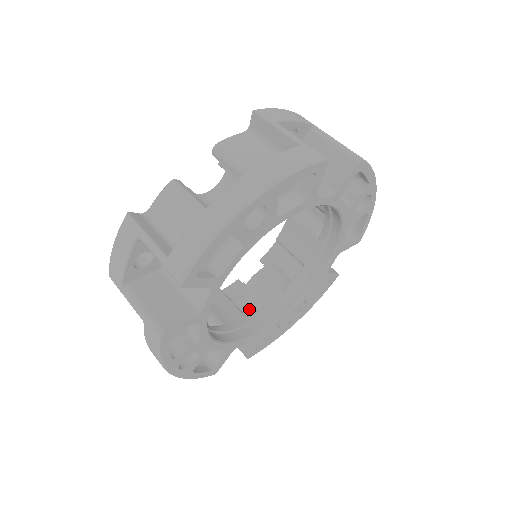
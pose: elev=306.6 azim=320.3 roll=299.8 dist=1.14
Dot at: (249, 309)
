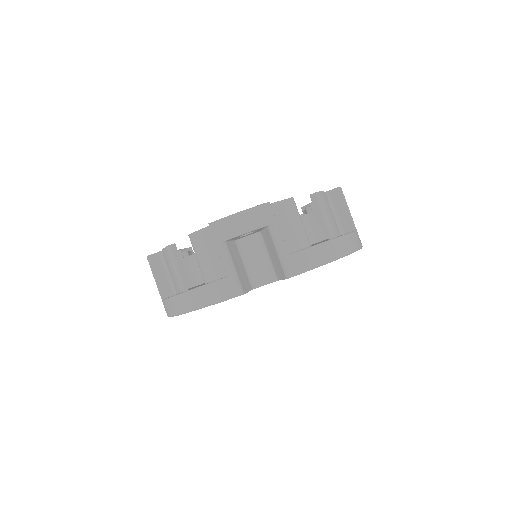
Dot at: occluded
